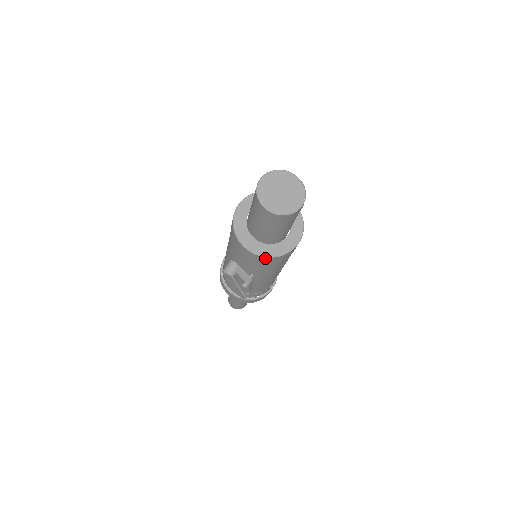
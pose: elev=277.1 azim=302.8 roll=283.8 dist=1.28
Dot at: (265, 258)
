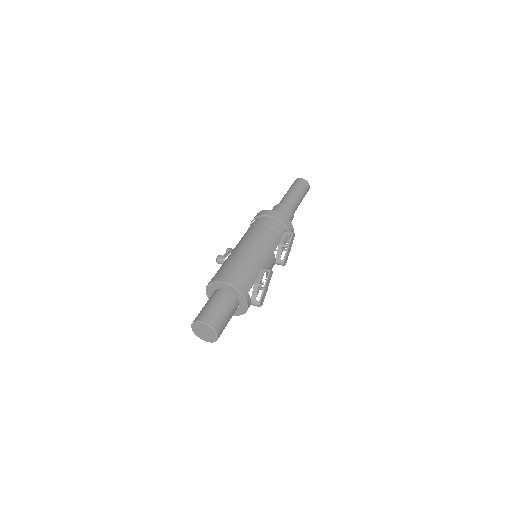
Dot at: occluded
